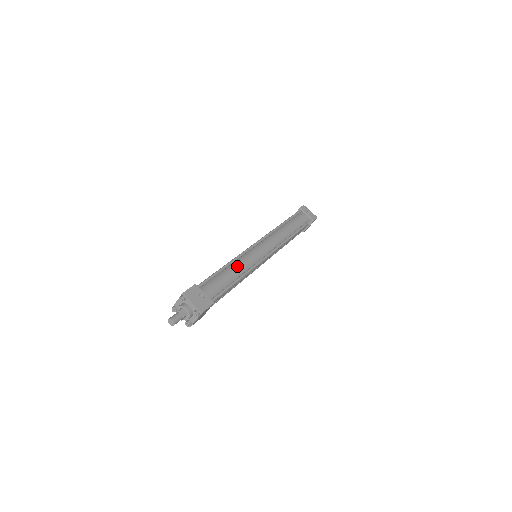
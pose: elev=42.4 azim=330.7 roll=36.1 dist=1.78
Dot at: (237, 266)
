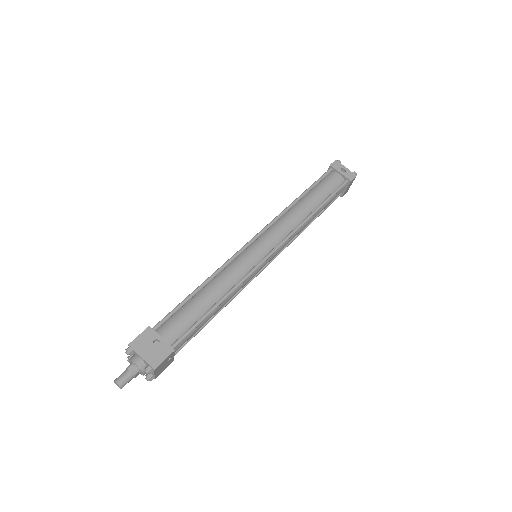
Dot at: (218, 283)
